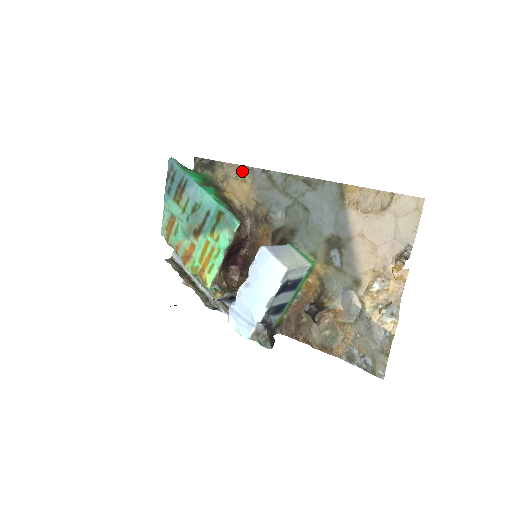
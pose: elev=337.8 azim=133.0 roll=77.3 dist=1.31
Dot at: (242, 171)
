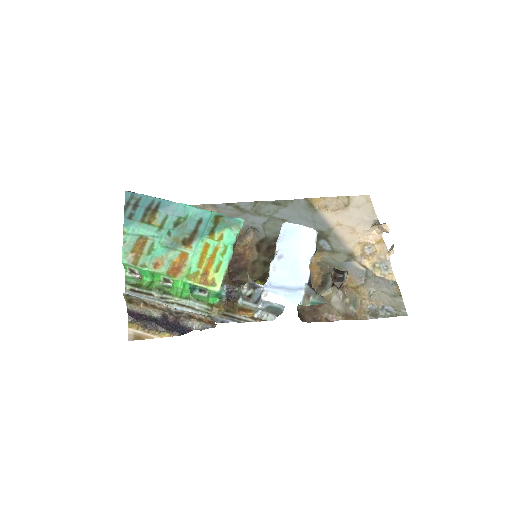
Dot at: (203, 208)
